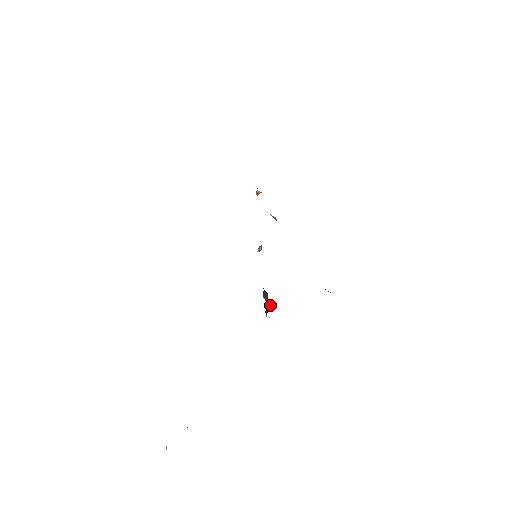
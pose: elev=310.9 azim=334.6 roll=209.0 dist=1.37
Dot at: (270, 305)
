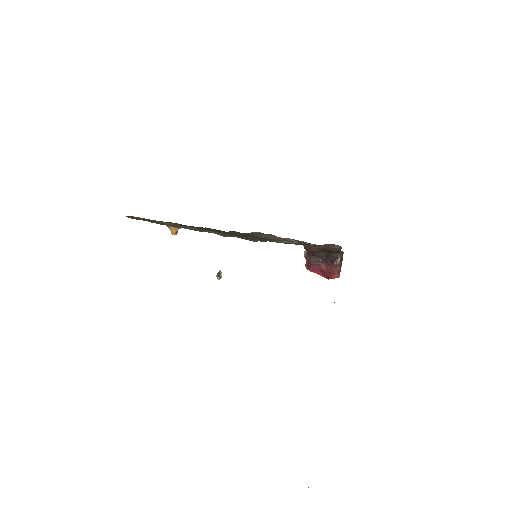
Dot at: (338, 256)
